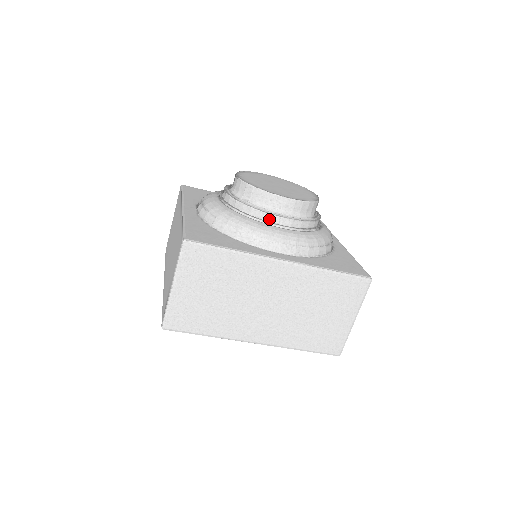
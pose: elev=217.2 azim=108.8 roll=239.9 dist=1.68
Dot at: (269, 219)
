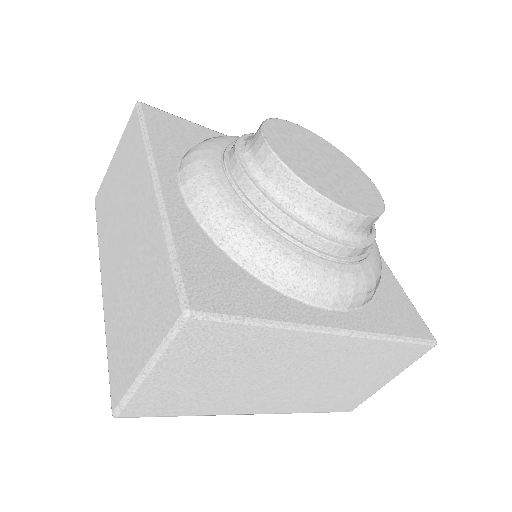
Dot at: (319, 245)
